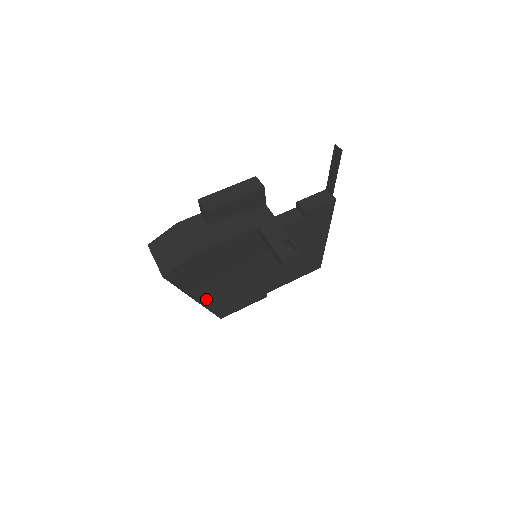
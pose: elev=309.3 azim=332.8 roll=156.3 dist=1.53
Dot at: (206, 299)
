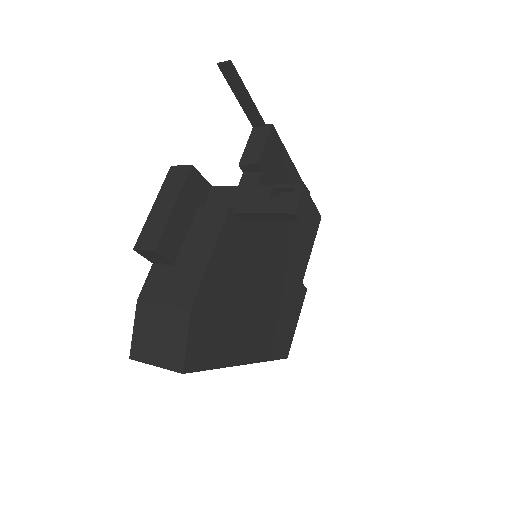
Dot at: (253, 351)
